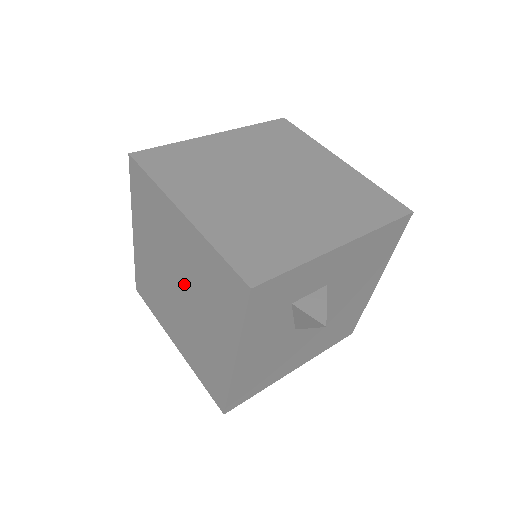
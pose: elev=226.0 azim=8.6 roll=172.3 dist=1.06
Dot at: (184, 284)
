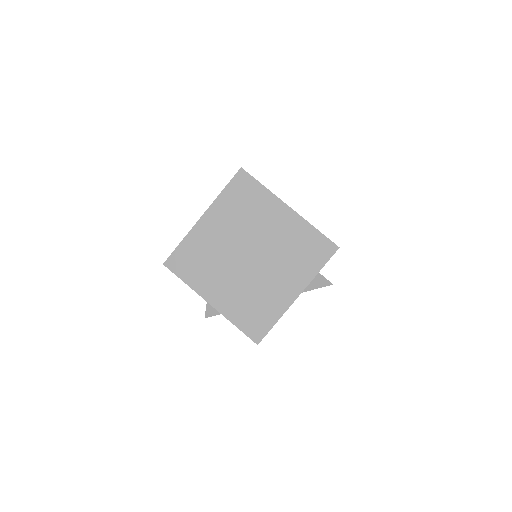
Dot at: (262, 251)
